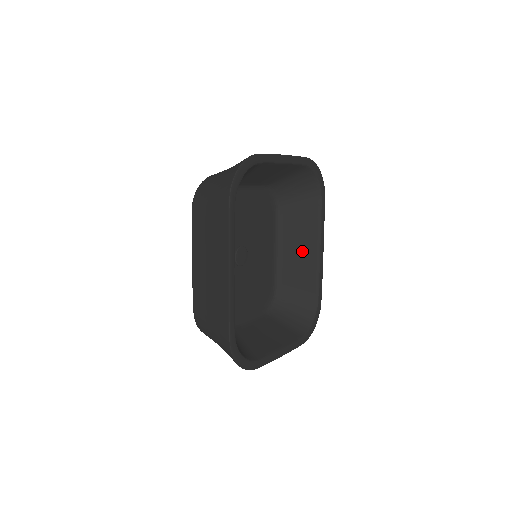
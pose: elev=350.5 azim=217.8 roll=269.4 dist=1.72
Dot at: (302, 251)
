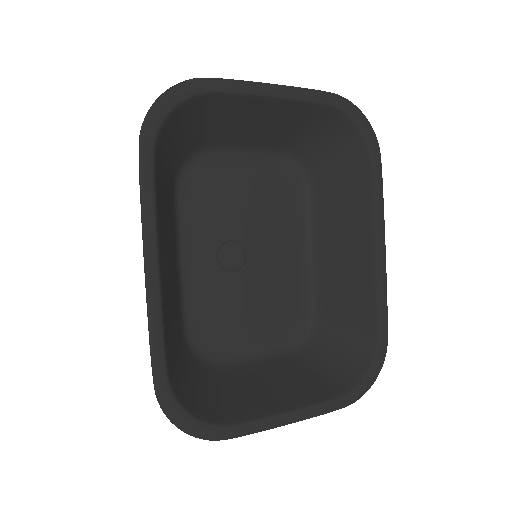
Dot at: (349, 252)
